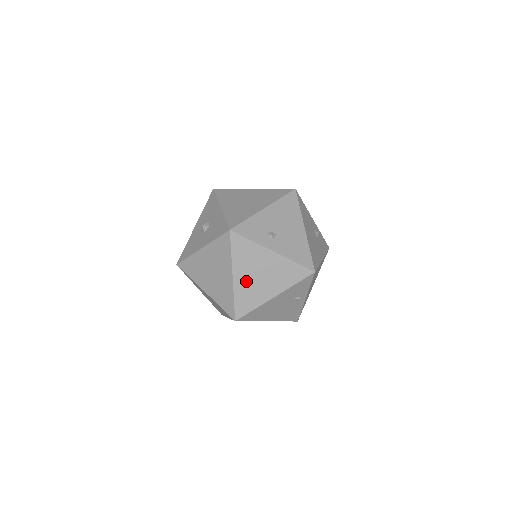
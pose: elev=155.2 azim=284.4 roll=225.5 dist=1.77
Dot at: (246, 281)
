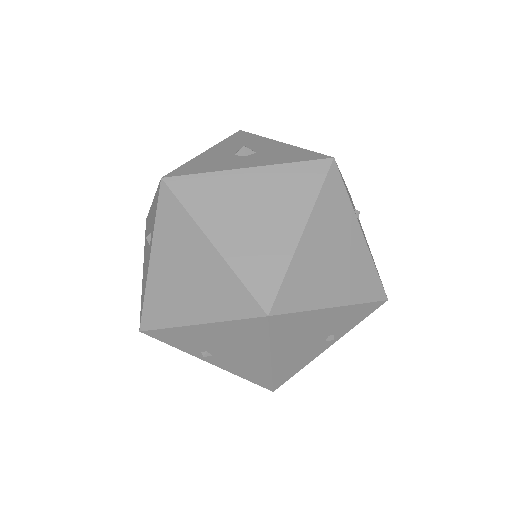
Dot at: (315, 253)
